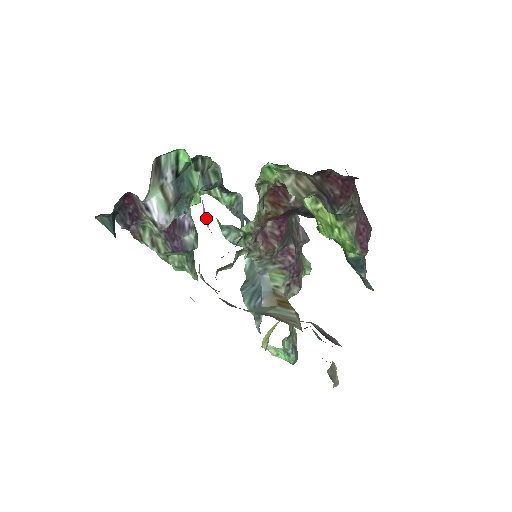
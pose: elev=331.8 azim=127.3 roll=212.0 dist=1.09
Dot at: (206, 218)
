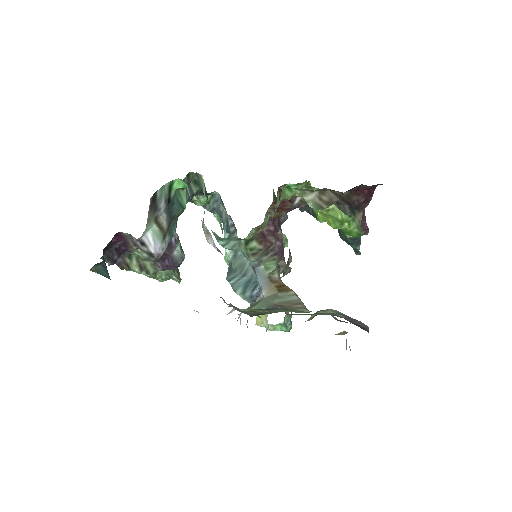
Dot at: (212, 240)
